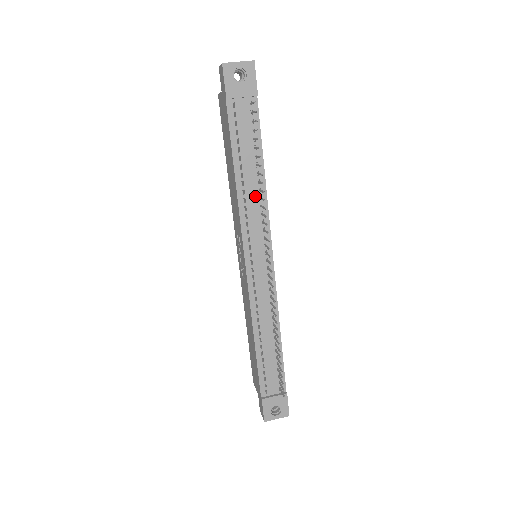
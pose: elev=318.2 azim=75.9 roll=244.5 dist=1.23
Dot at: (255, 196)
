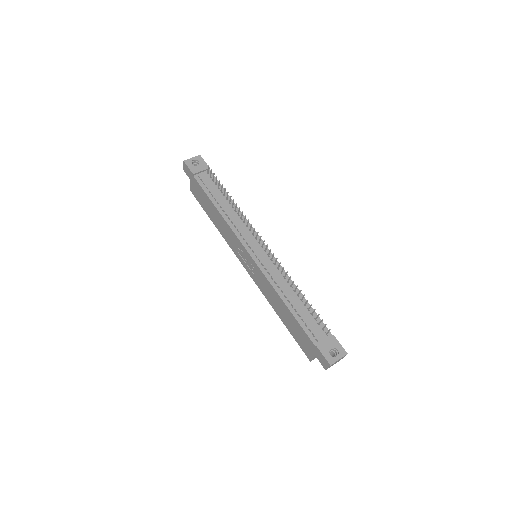
Dot at: (234, 215)
